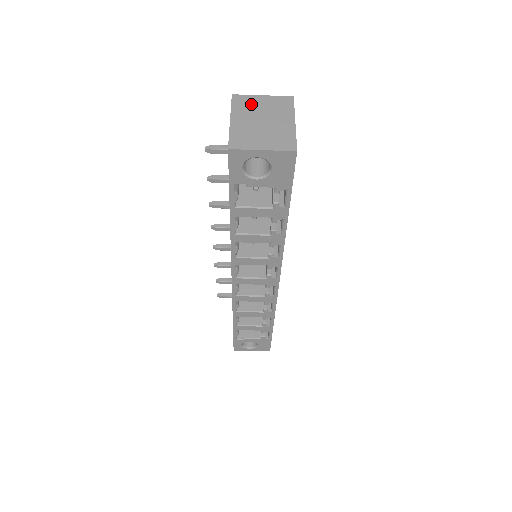
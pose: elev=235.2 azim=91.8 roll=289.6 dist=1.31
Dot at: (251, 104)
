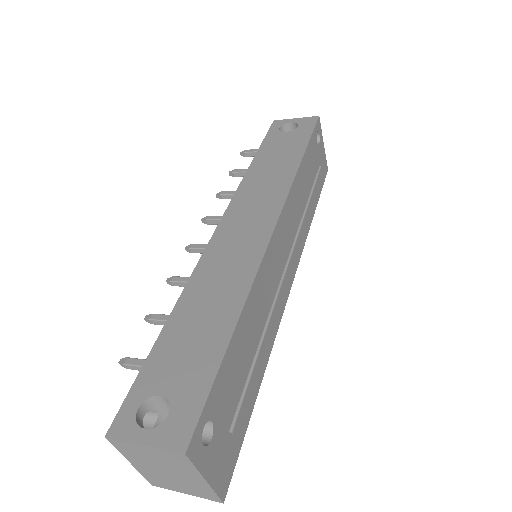
Dot at: (138, 453)
